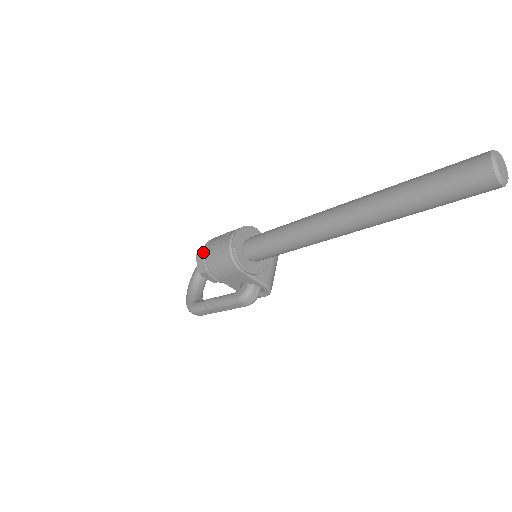
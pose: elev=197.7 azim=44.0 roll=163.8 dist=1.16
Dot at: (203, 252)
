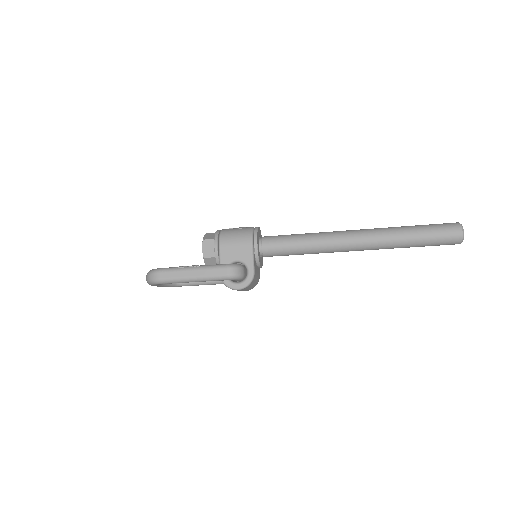
Dot at: occluded
